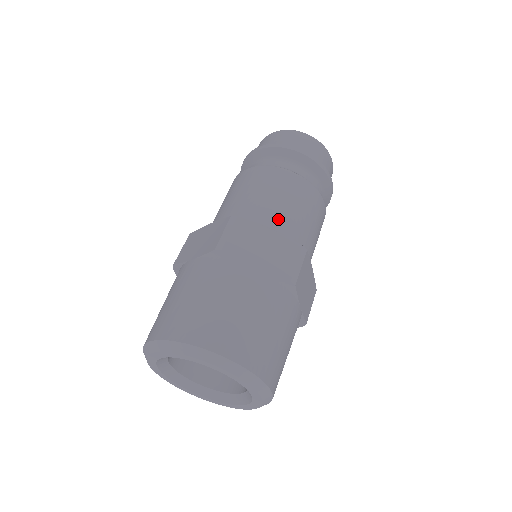
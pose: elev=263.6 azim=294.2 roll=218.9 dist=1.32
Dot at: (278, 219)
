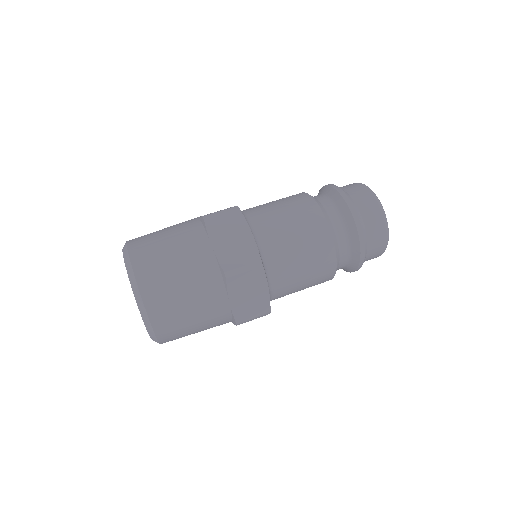
Dot at: (270, 233)
